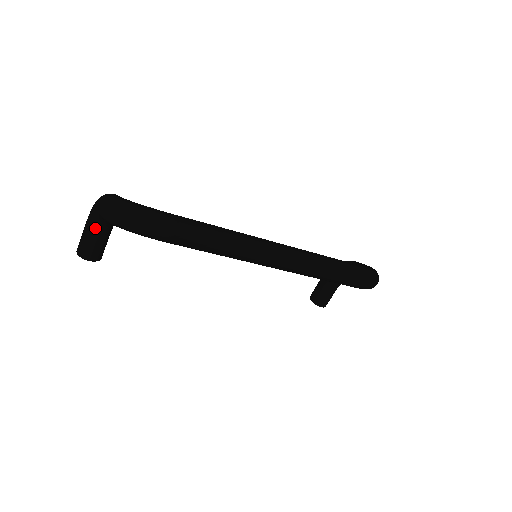
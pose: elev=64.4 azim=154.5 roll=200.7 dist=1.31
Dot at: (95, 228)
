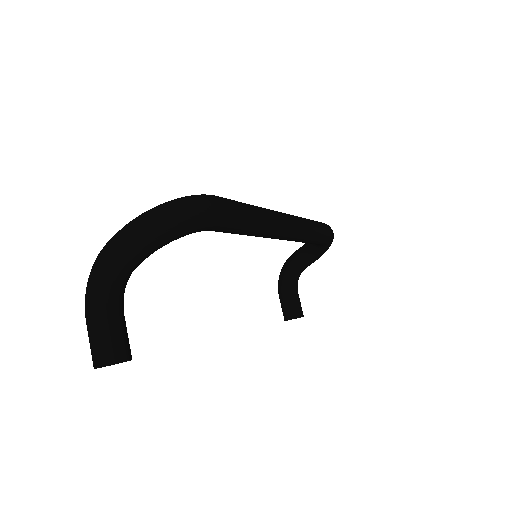
Dot at: (110, 307)
